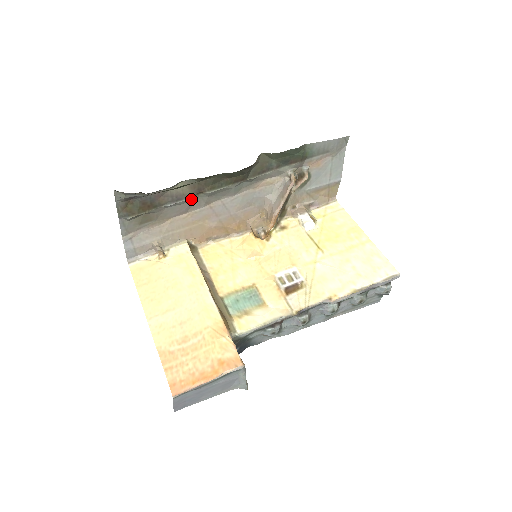
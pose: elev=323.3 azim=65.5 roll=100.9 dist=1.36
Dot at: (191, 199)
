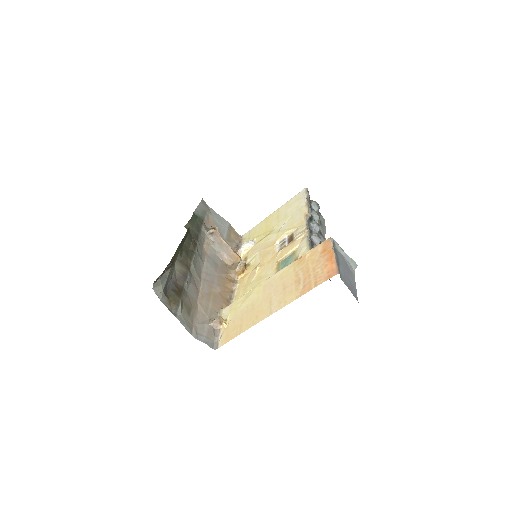
Dot at: (190, 276)
